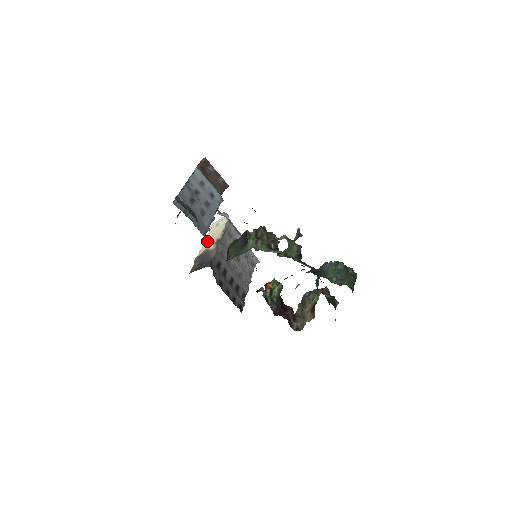
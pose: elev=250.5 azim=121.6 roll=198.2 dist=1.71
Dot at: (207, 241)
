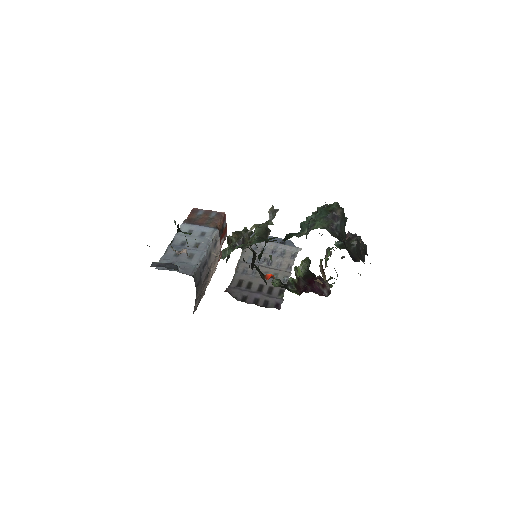
Dot at: occluded
